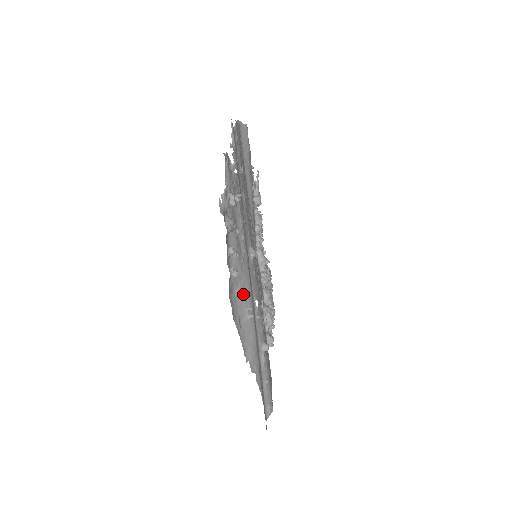
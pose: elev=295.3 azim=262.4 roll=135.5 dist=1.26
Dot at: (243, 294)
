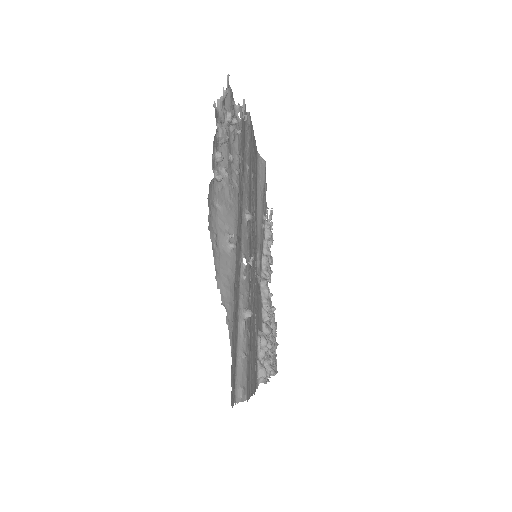
Dot at: (227, 218)
